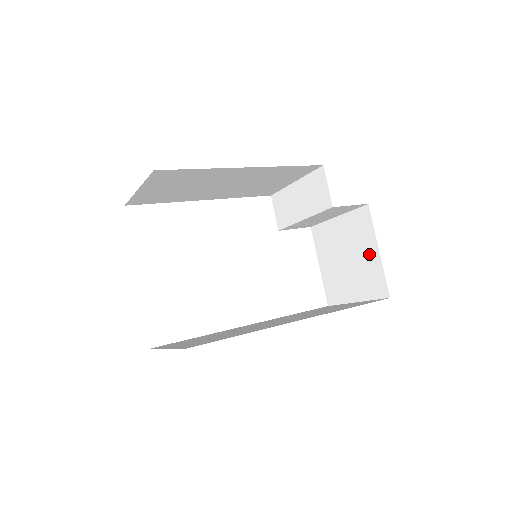
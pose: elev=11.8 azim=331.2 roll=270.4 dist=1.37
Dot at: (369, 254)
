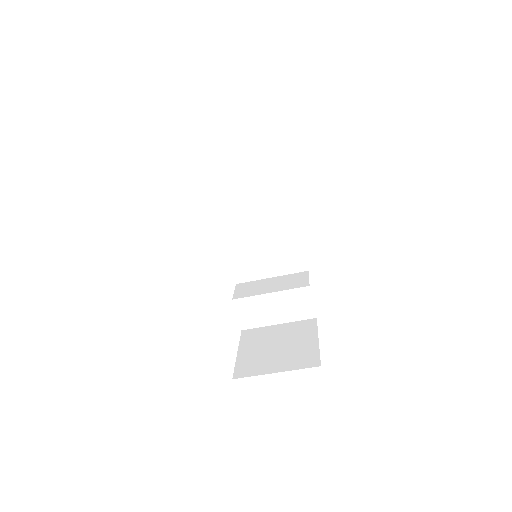
Dot at: (307, 342)
